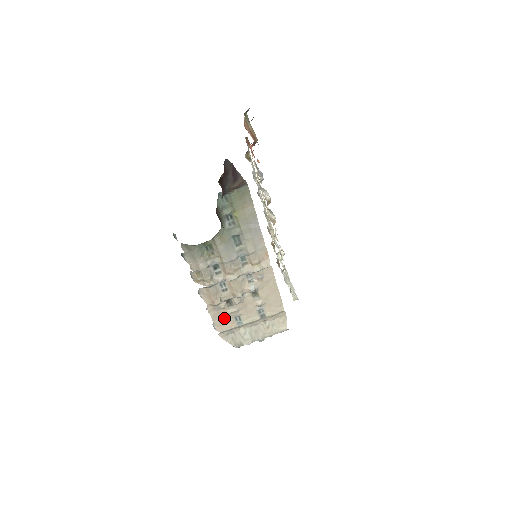
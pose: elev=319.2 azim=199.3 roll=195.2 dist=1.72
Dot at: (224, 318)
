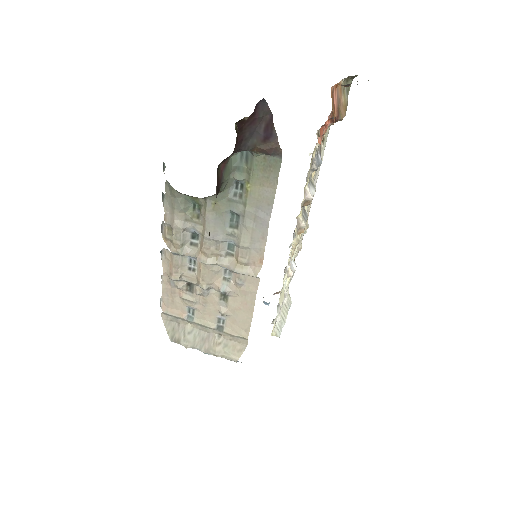
Dot at: (176, 300)
